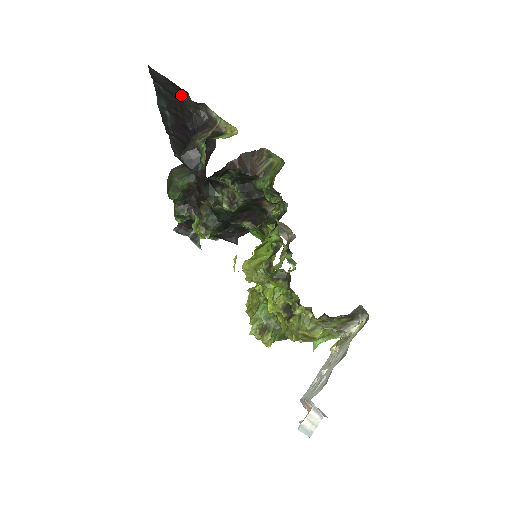
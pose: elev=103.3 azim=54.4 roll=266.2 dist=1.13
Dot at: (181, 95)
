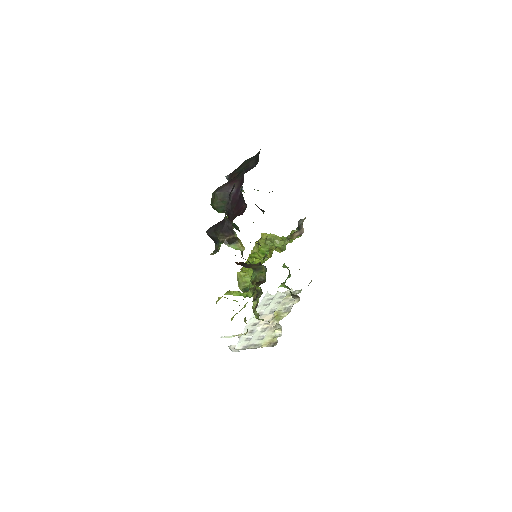
Dot at: occluded
